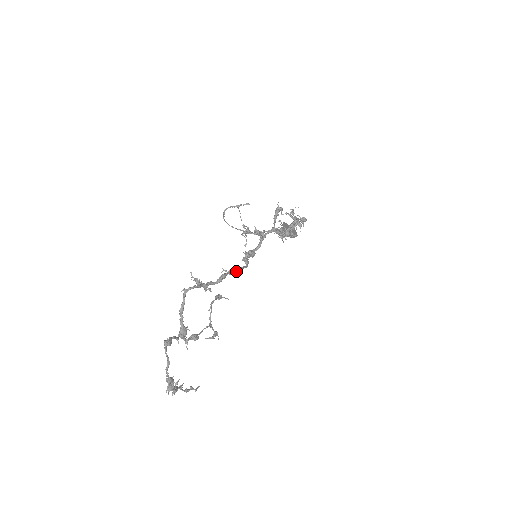
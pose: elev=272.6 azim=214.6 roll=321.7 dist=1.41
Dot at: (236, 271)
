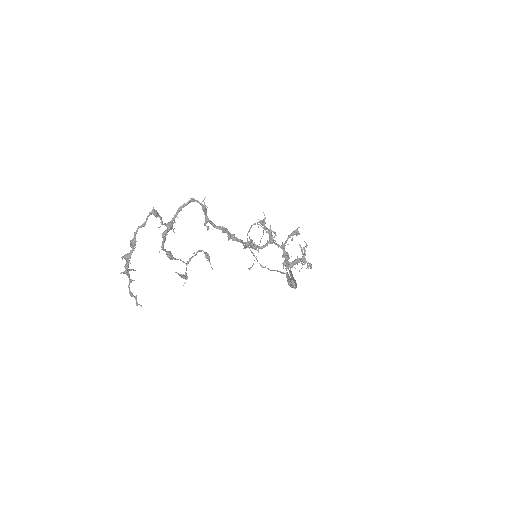
Dot at: (236, 237)
